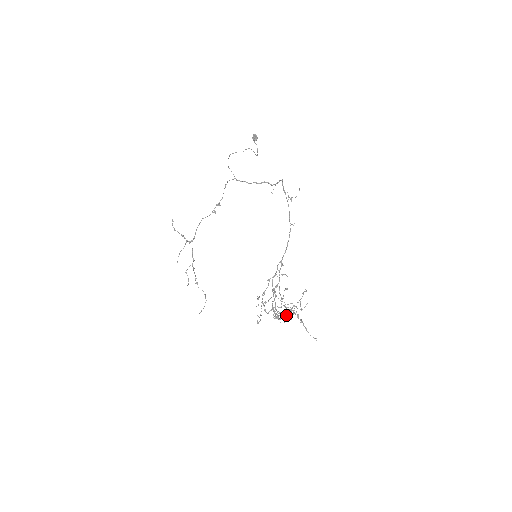
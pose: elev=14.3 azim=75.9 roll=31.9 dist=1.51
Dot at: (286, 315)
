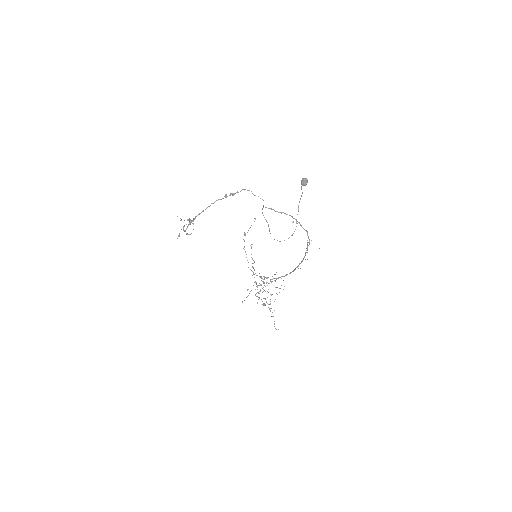
Dot at: (264, 305)
